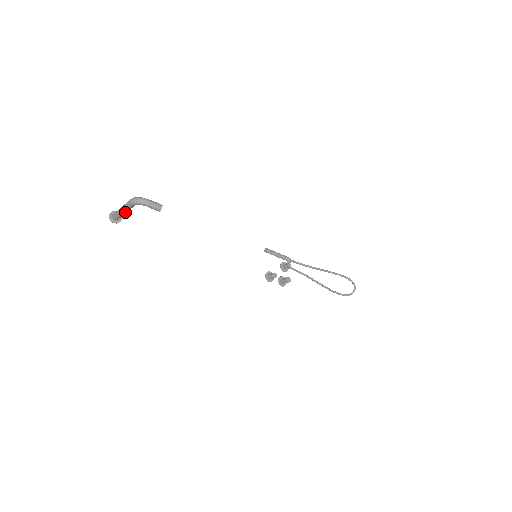
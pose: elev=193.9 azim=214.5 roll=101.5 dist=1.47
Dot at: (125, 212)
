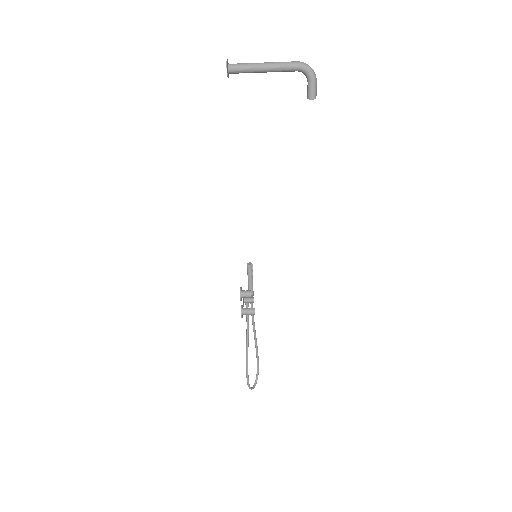
Dot at: (267, 69)
